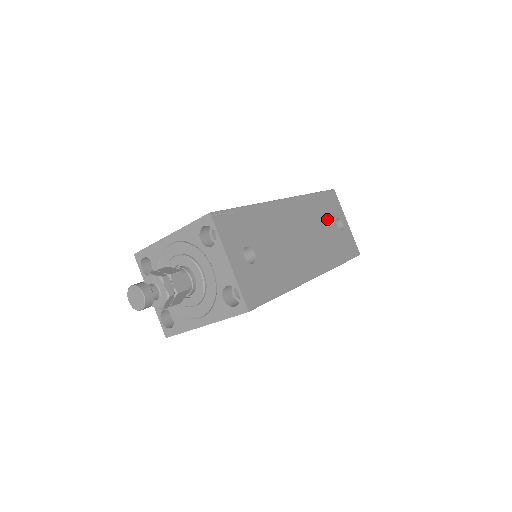
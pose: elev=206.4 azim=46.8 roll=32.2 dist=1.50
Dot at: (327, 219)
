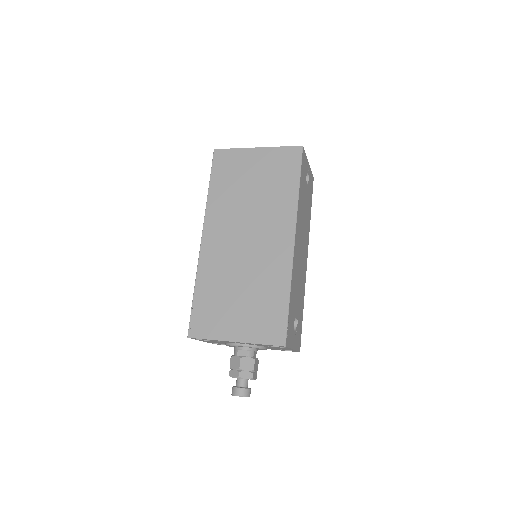
Dot at: (304, 194)
